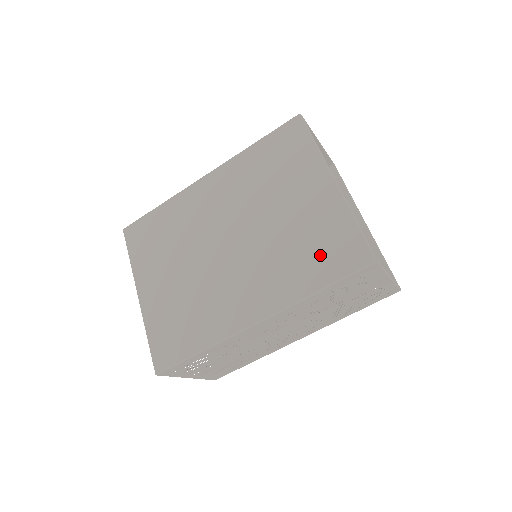
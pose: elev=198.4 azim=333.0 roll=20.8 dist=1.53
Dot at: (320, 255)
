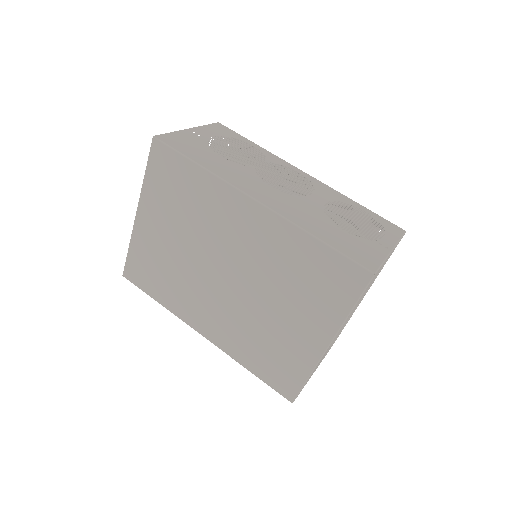
Dot at: (269, 361)
